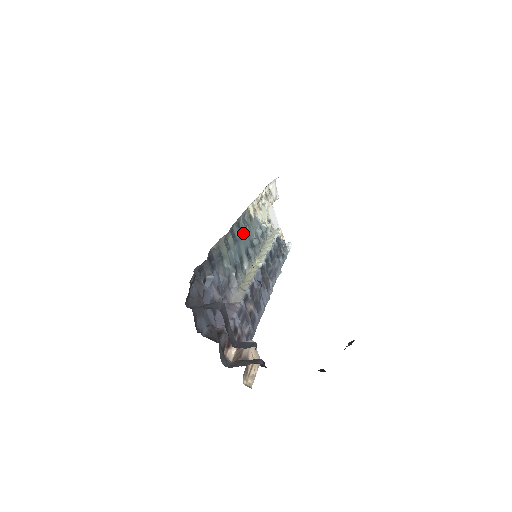
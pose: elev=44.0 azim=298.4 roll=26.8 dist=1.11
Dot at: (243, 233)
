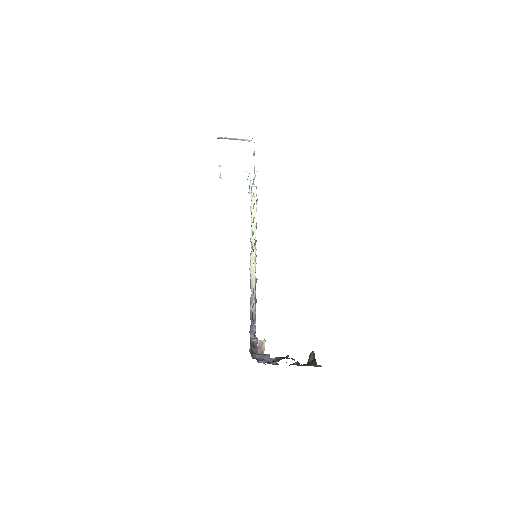
Dot at: occluded
